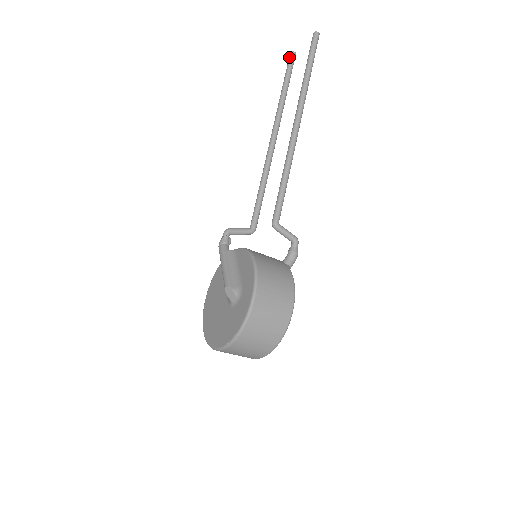
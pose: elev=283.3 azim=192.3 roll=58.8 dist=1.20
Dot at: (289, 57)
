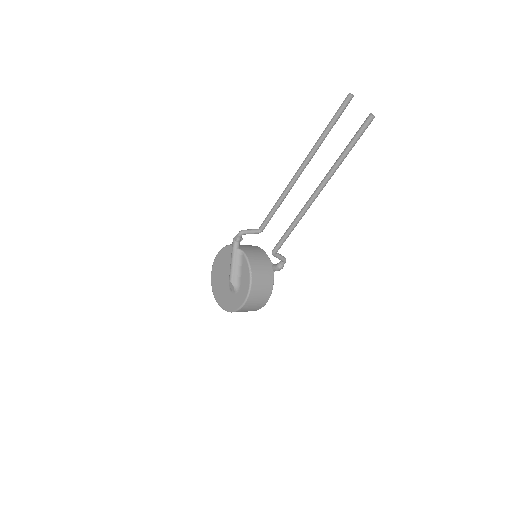
Dot at: (345, 99)
